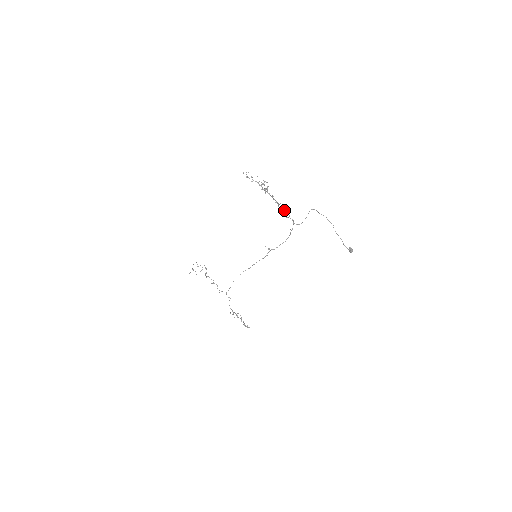
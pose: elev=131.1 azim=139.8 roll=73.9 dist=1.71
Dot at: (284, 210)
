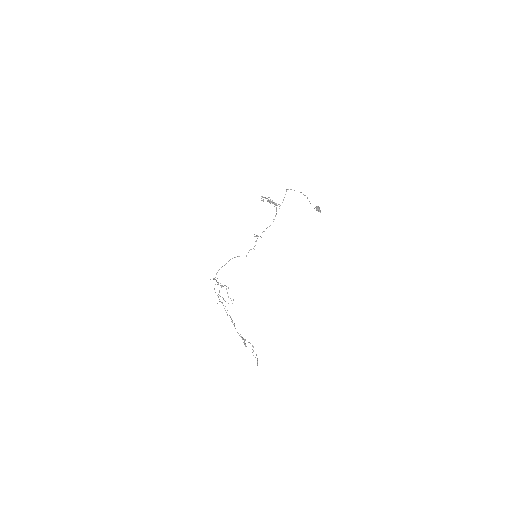
Dot at: (273, 202)
